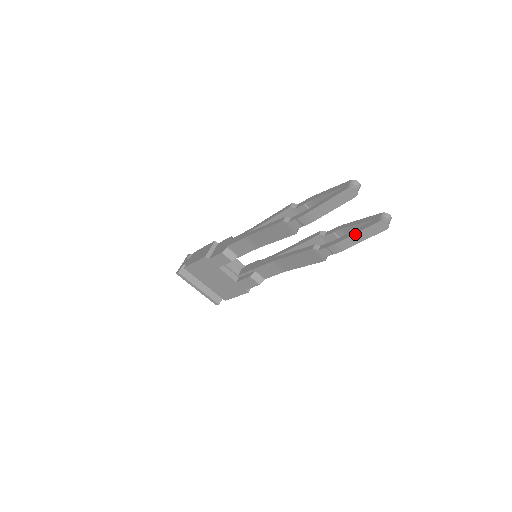
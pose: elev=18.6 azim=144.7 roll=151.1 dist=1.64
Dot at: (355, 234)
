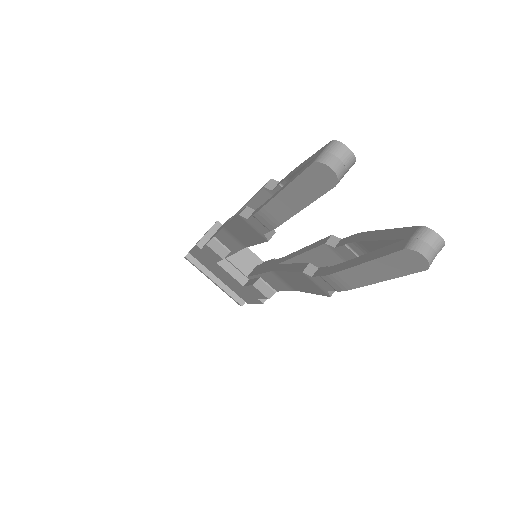
Dot at: (360, 265)
